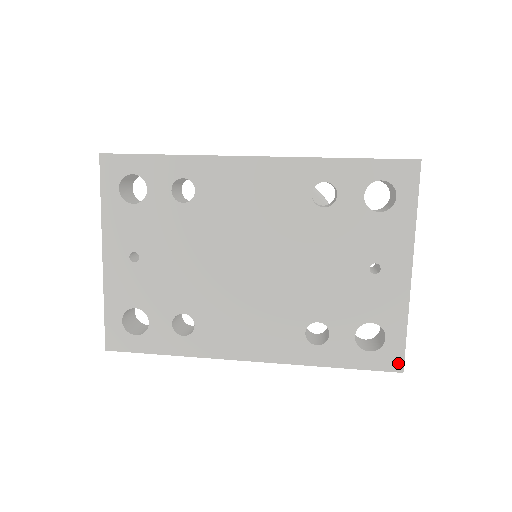
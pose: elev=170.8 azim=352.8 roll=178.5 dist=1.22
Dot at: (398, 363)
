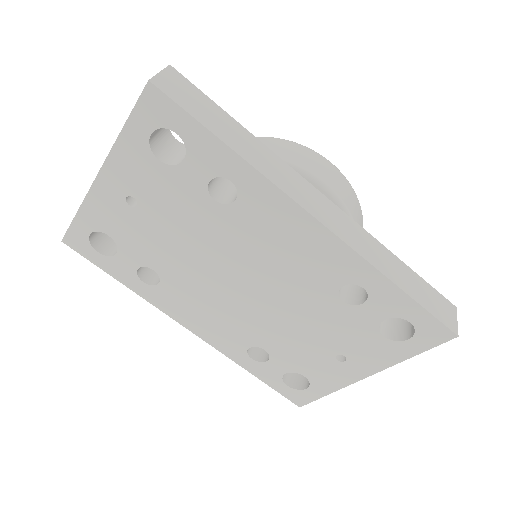
Dot at: (301, 402)
